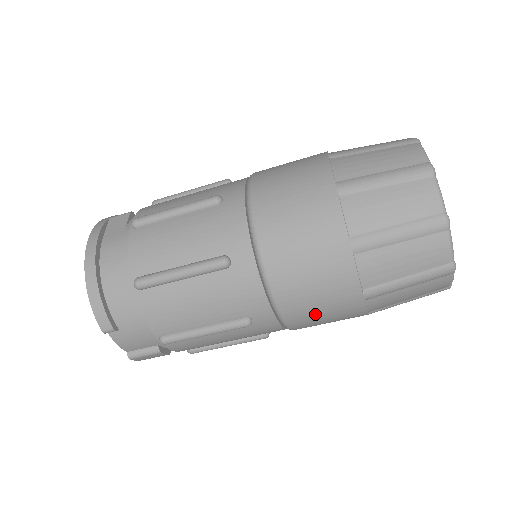
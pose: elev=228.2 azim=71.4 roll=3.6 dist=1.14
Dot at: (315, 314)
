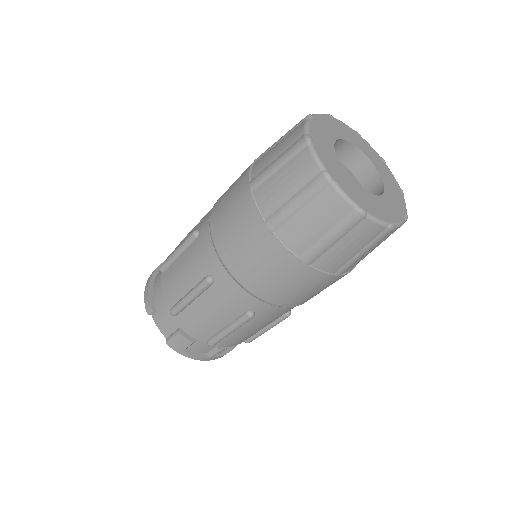
Dot at: (247, 259)
